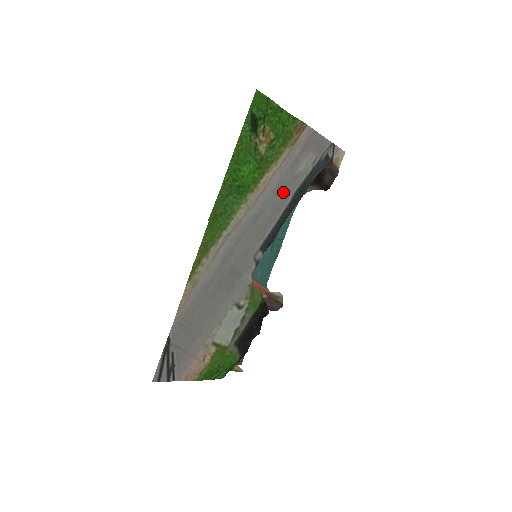
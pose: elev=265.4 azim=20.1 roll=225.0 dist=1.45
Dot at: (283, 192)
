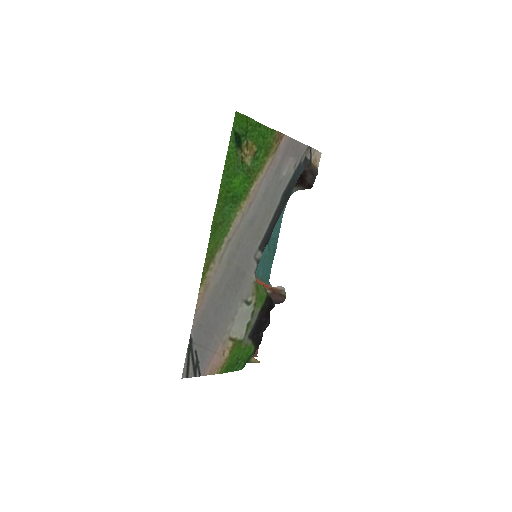
Dot at: (272, 196)
